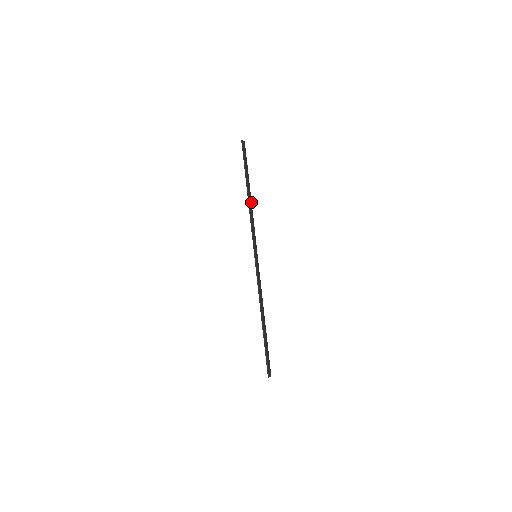
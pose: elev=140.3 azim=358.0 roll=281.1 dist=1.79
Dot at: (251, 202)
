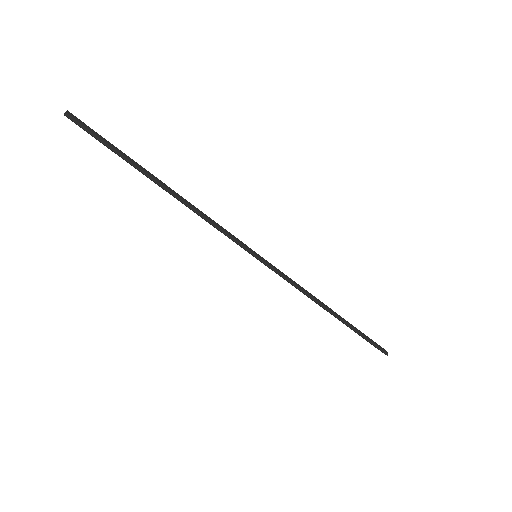
Dot at: (179, 196)
